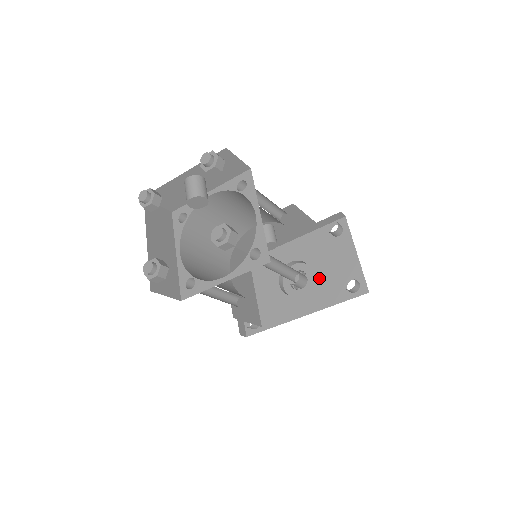
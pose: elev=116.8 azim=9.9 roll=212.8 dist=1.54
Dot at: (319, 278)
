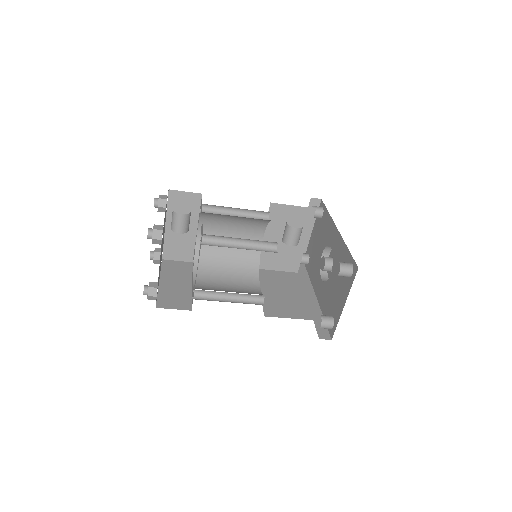
Dot at: (329, 286)
